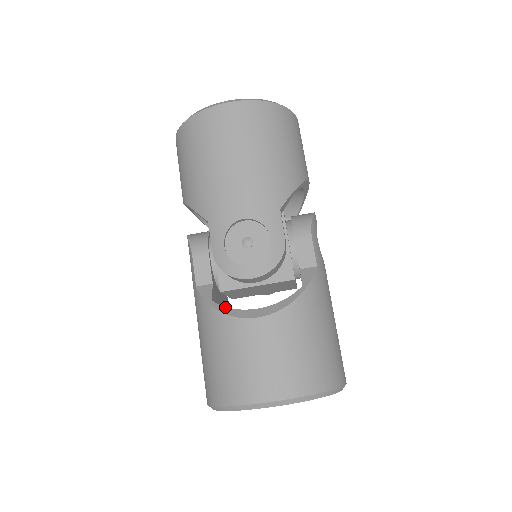
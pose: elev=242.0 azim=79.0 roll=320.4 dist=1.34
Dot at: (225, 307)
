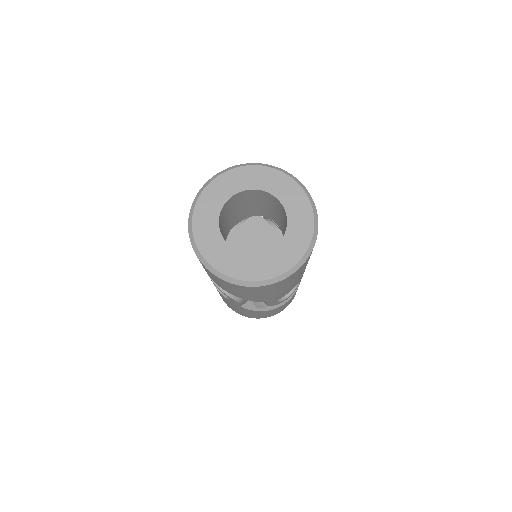
Dot at: occluded
